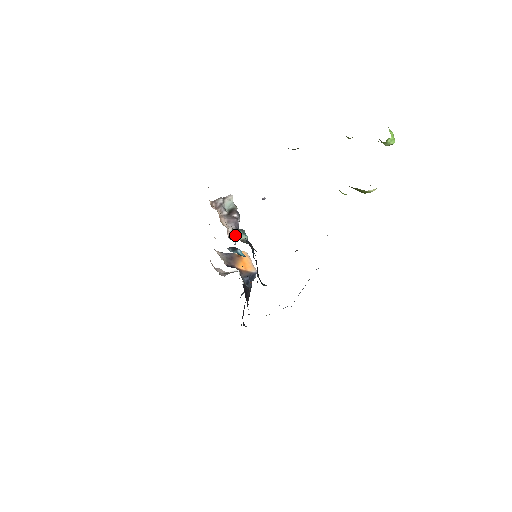
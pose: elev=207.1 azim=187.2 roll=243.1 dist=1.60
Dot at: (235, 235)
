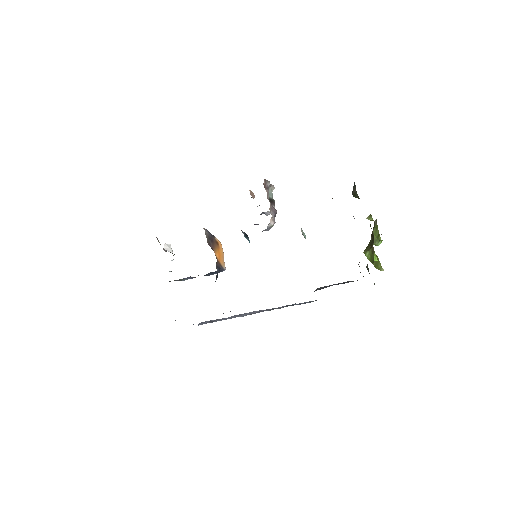
Dot at: (273, 225)
